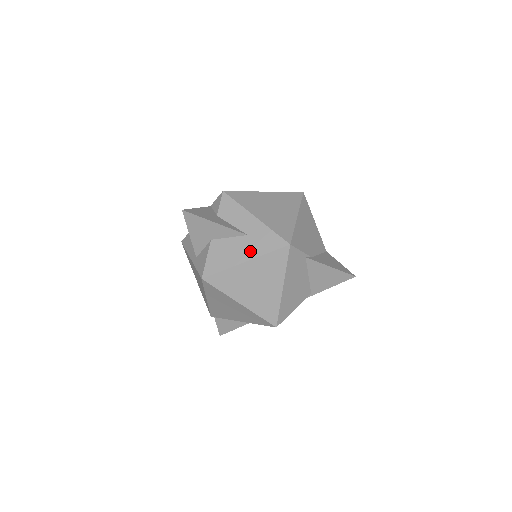
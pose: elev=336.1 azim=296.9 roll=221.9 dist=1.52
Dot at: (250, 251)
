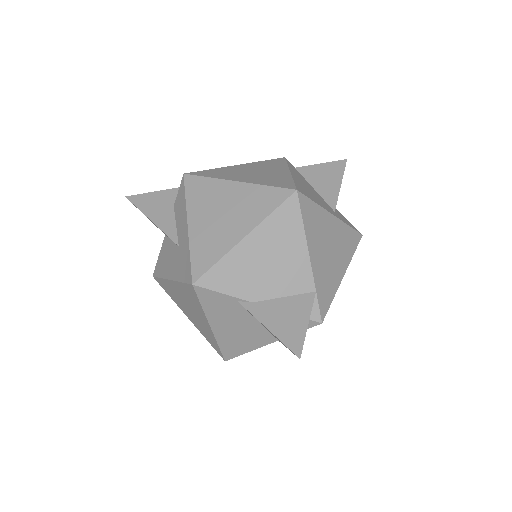
Dot at: (174, 269)
